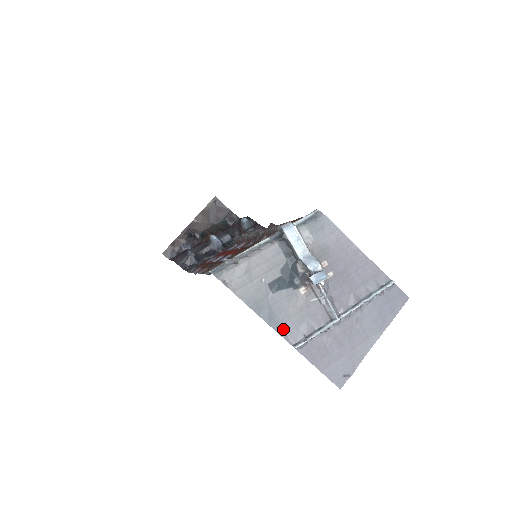
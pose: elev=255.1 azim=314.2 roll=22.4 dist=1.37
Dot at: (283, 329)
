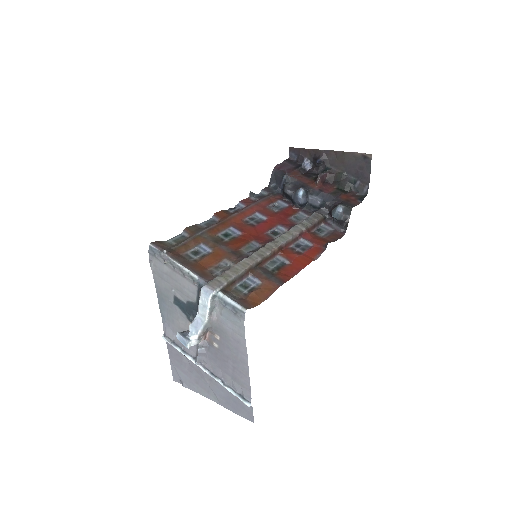
Dot at: (166, 321)
